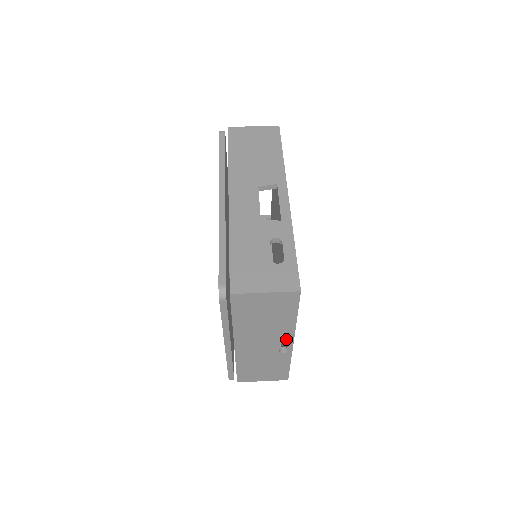
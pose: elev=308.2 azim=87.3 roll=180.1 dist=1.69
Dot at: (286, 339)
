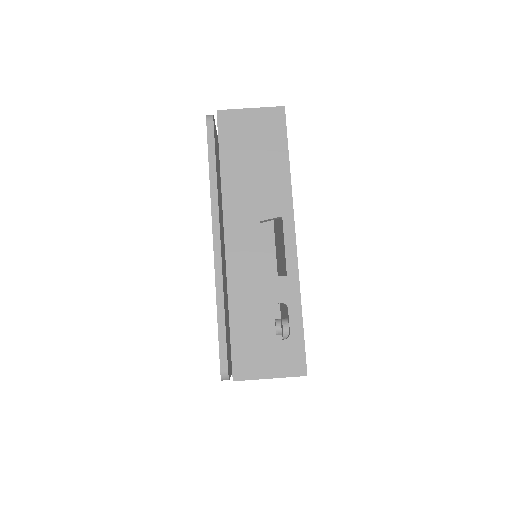
Dot at: occluded
